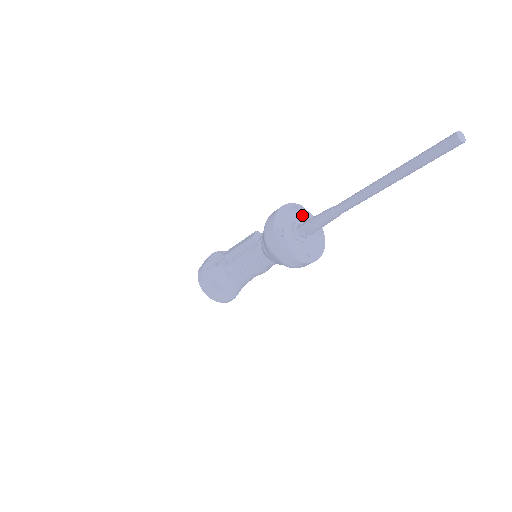
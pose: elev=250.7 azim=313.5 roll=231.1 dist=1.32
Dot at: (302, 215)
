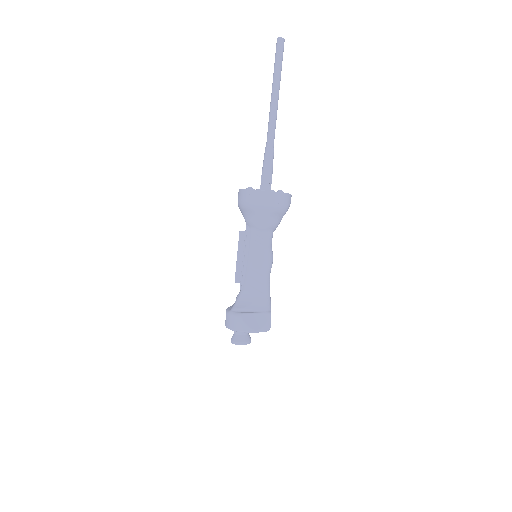
Dot at: occluded
